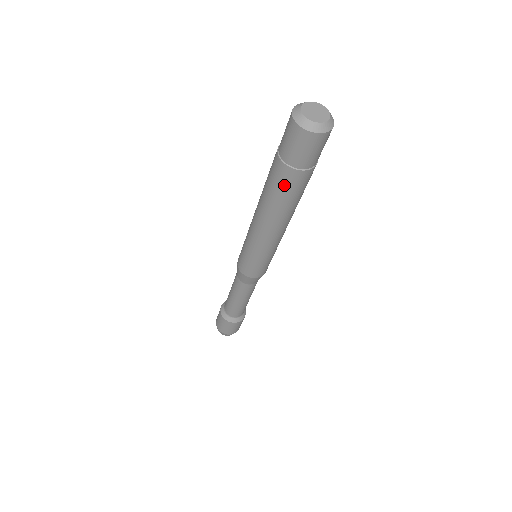
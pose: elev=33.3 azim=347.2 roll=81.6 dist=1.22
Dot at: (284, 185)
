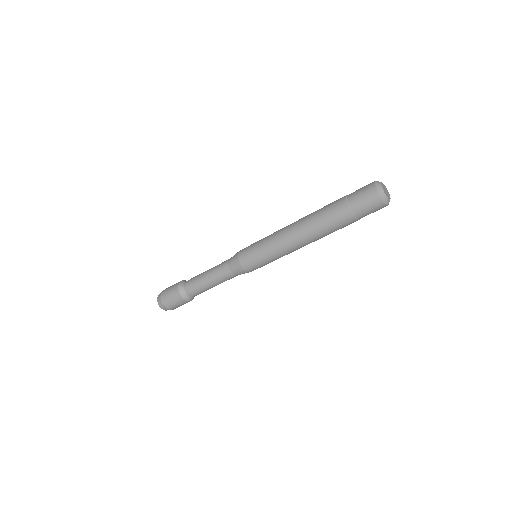
Dot at: (343, 227)
